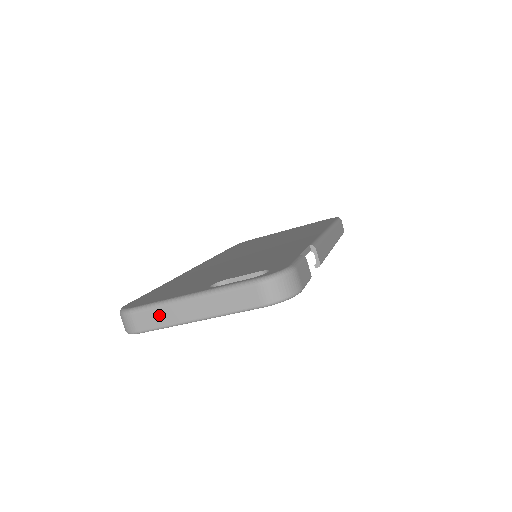
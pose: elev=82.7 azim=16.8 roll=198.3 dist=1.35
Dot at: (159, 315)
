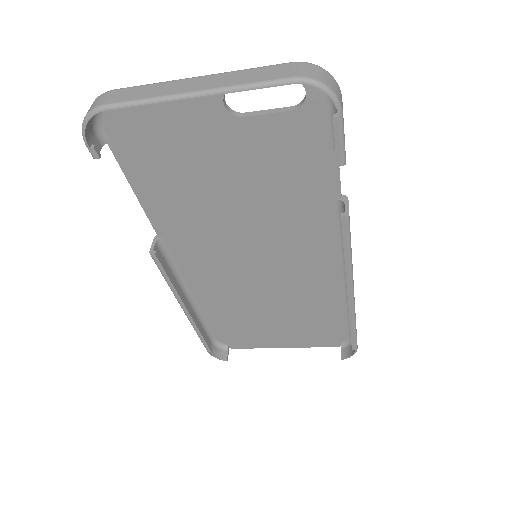
Dot at: (146, 90)
